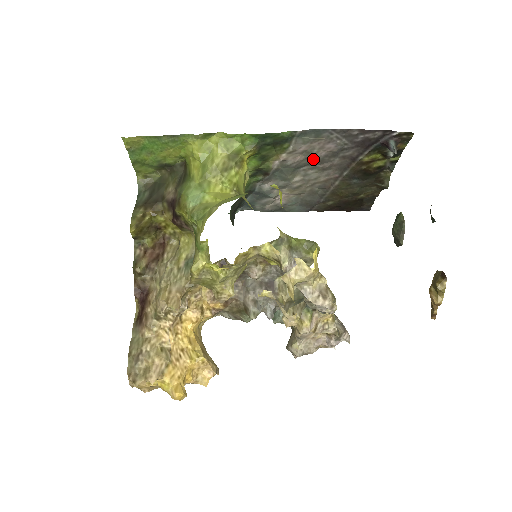
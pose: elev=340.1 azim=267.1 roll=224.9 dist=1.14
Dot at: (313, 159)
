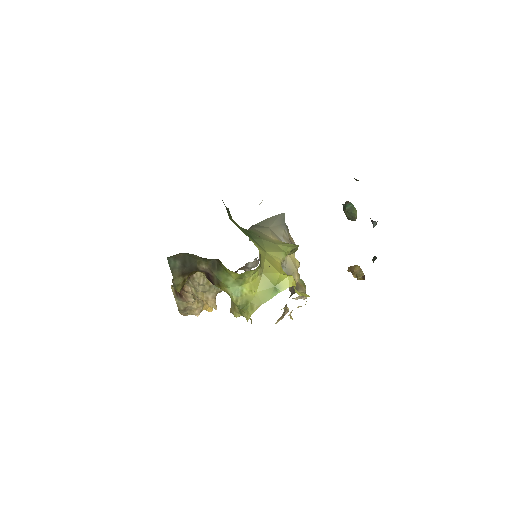
Dot at: occluded
